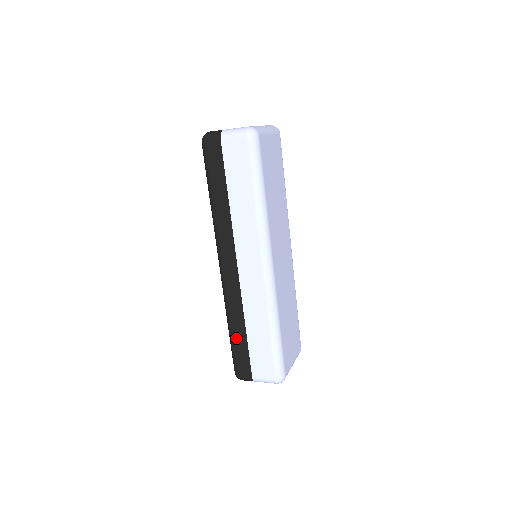
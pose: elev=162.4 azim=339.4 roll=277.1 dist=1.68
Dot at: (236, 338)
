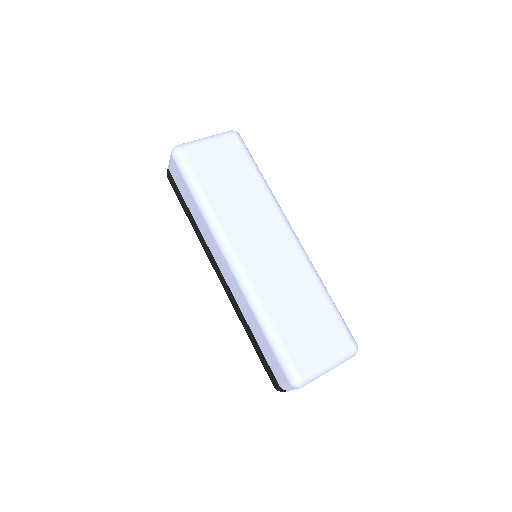
Dot at: (253, 344)
